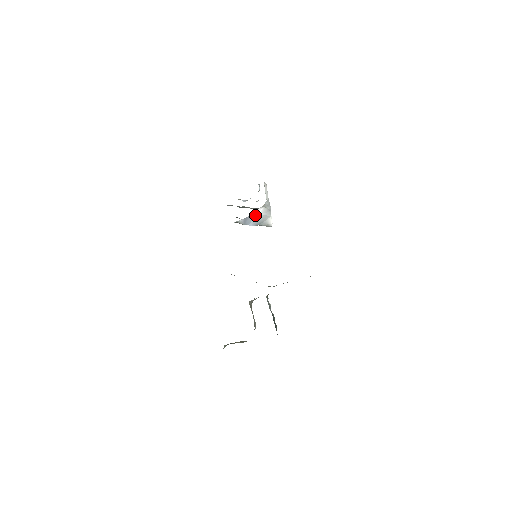
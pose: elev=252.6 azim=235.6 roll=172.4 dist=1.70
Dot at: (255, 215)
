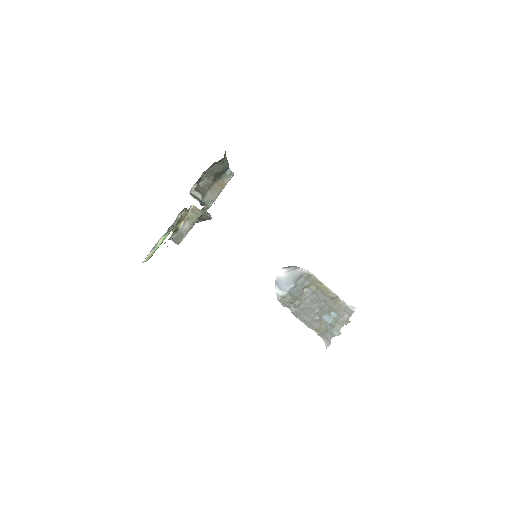
Dot at: (283, 277)
